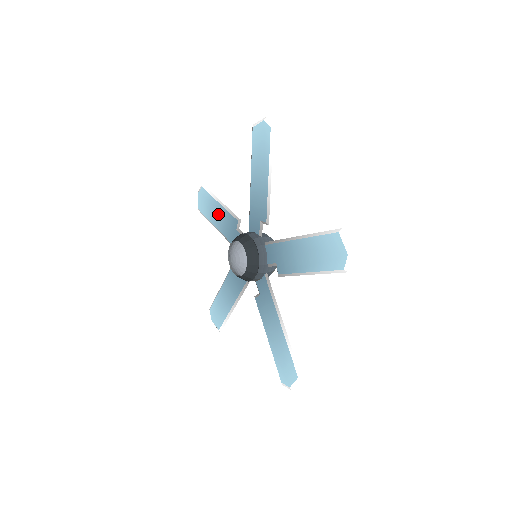
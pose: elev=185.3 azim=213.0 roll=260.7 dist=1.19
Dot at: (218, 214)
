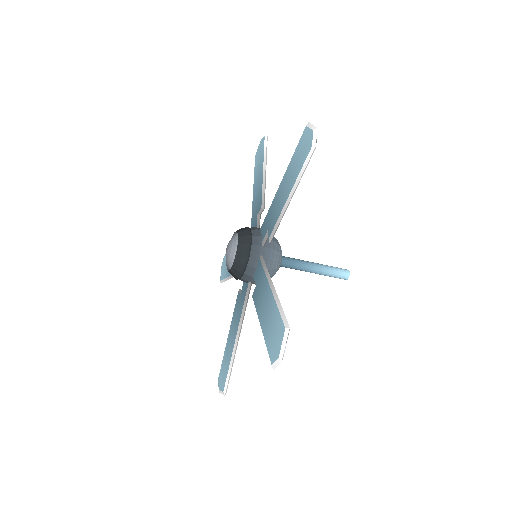
Dot at: (258, 181)
